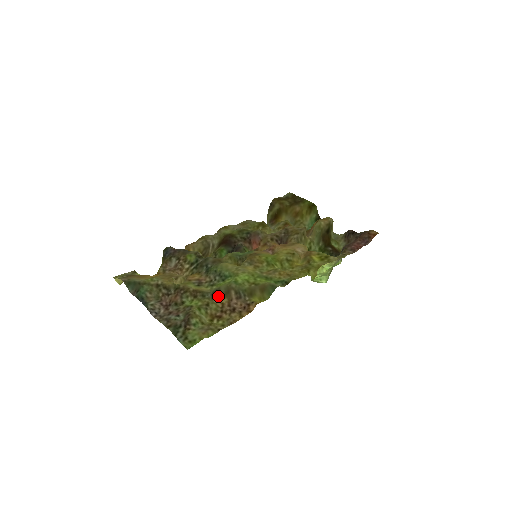
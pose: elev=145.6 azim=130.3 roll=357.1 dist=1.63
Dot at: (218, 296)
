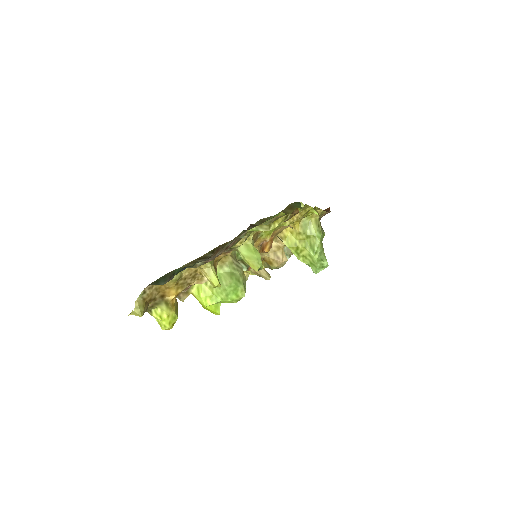
Dot at: occluded
